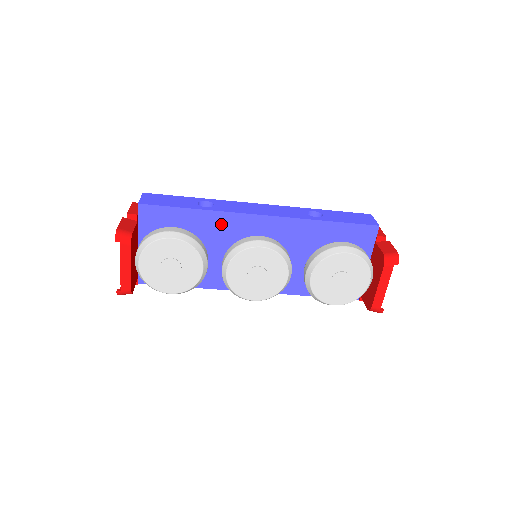
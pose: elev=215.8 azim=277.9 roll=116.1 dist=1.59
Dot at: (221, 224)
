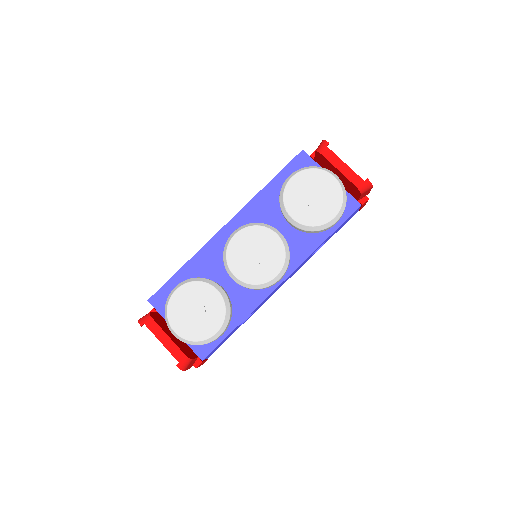
Dot at: (208, 258)
